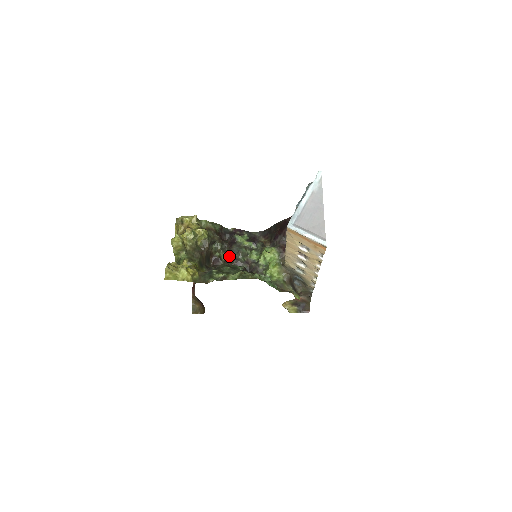
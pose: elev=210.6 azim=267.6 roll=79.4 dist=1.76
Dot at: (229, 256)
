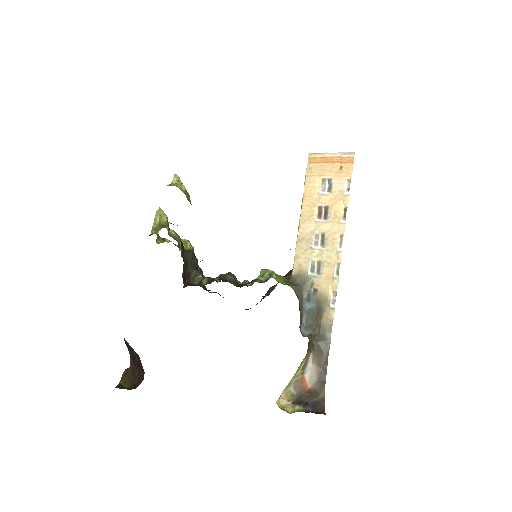
Dot at: (213, 279)
